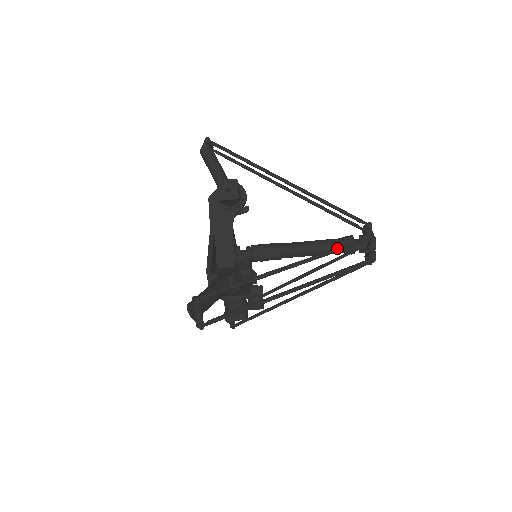
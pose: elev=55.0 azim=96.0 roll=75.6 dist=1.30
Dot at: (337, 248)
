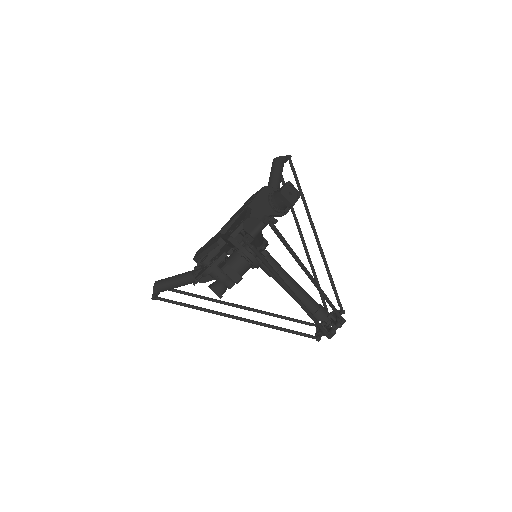
Dot at: occluded
